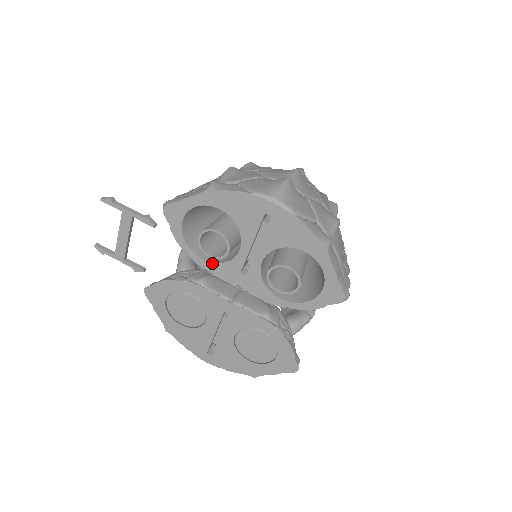
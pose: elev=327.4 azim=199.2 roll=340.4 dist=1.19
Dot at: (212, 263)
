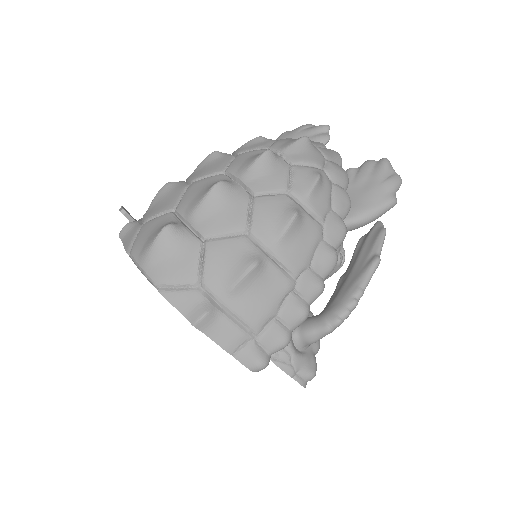
Dot at: occluded
